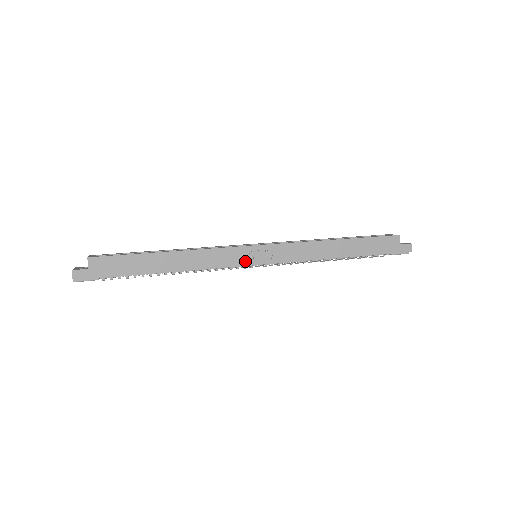
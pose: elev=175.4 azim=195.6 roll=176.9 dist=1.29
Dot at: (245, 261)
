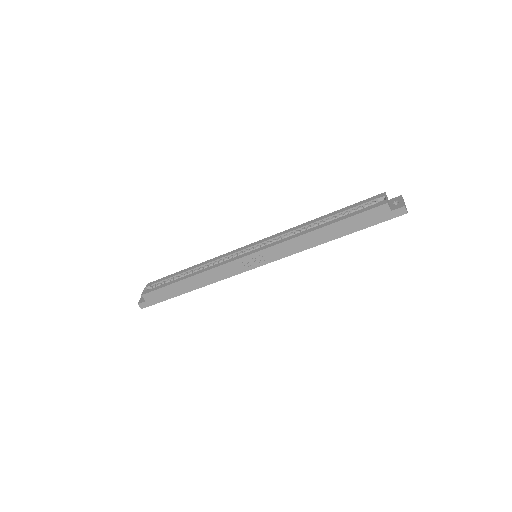
Dot at: (245, 268)
